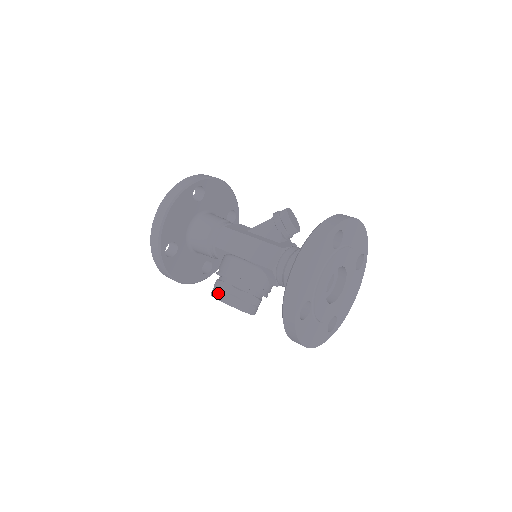
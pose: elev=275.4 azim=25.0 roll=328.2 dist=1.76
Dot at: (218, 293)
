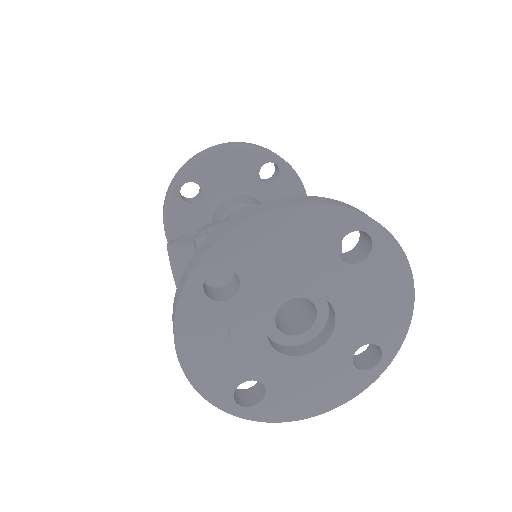
Dot at: (175, 239)
